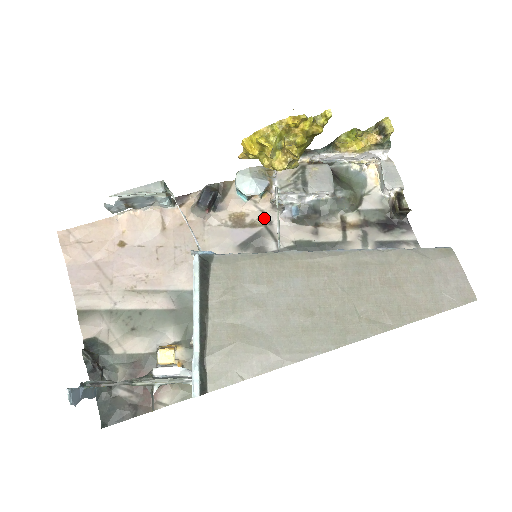
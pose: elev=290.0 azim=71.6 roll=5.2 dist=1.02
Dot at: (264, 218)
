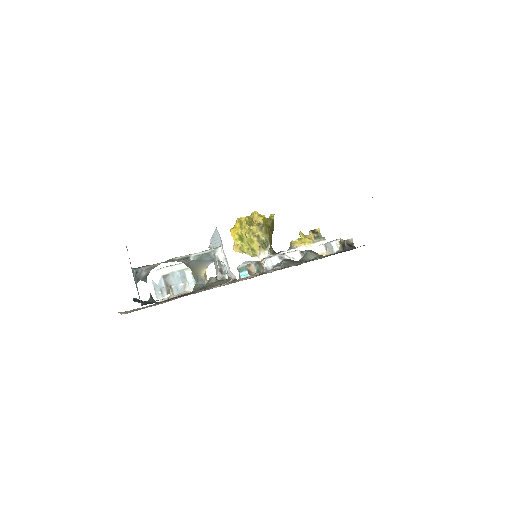
Dot at: occluded
